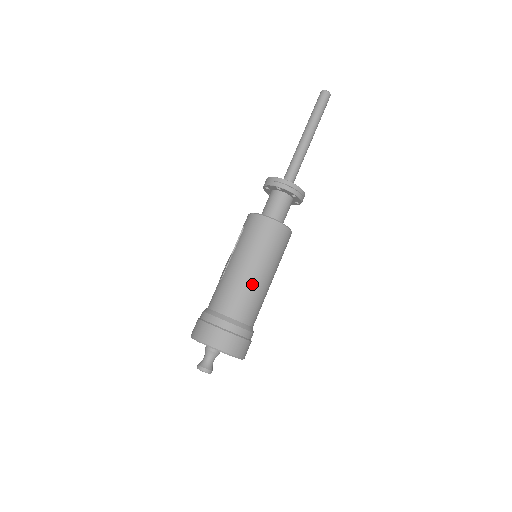
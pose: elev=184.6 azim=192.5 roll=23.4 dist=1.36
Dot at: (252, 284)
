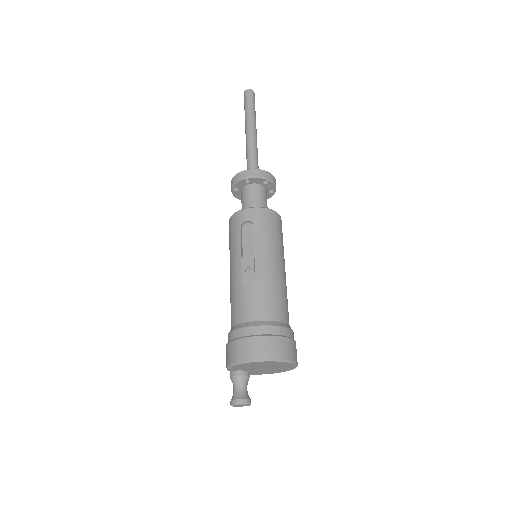
Dot at: occluded
